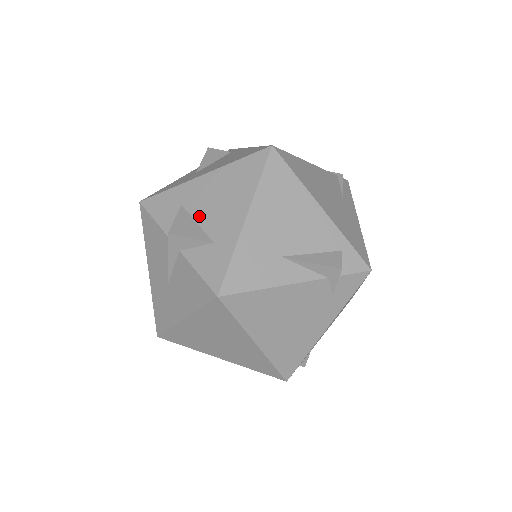
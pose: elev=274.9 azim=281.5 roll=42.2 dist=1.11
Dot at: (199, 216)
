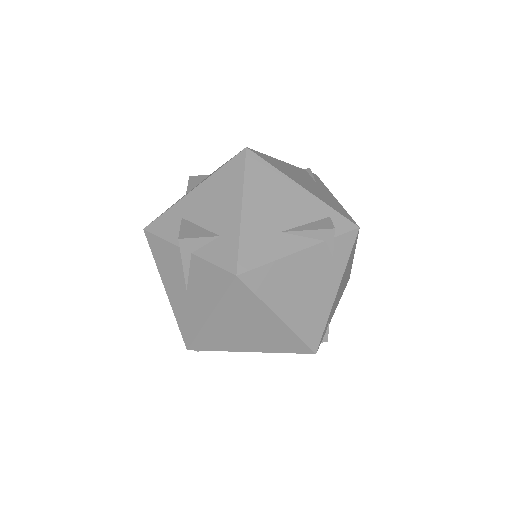
Dot at: (200, 221)
